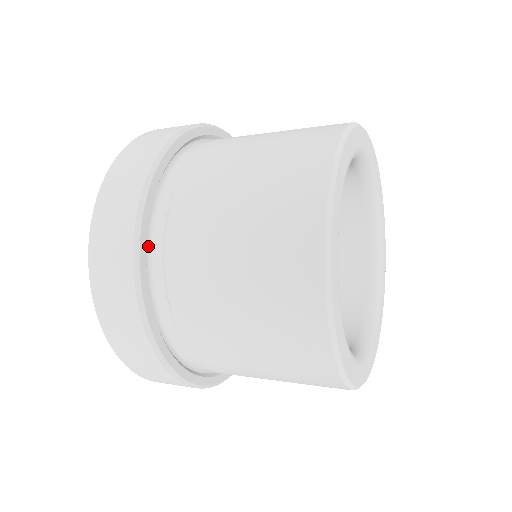
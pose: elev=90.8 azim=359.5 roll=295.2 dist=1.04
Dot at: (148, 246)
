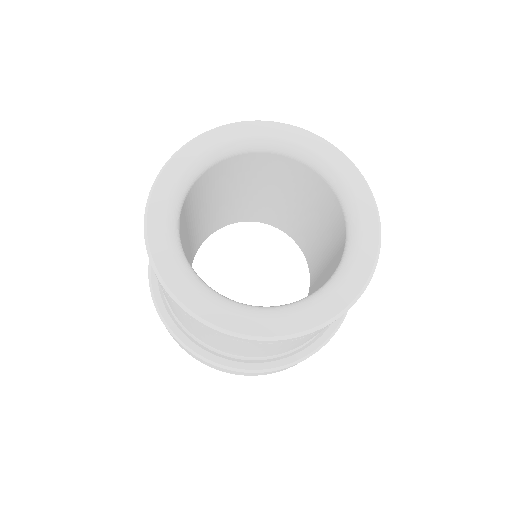
Dot at: occluded
